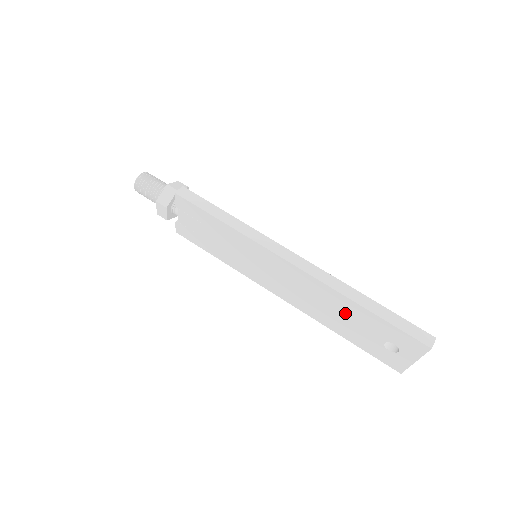
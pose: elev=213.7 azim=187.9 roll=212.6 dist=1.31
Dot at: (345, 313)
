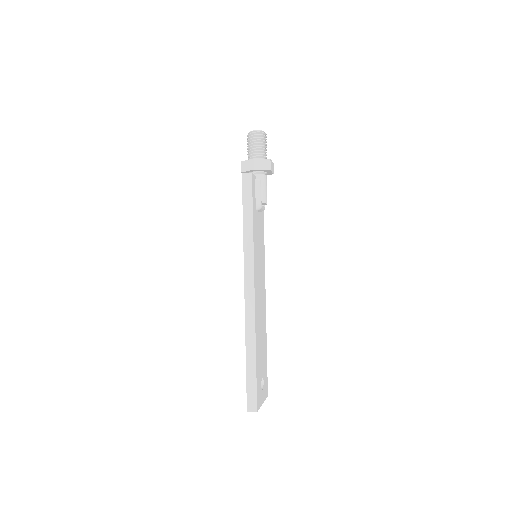
Dot at: occluded
